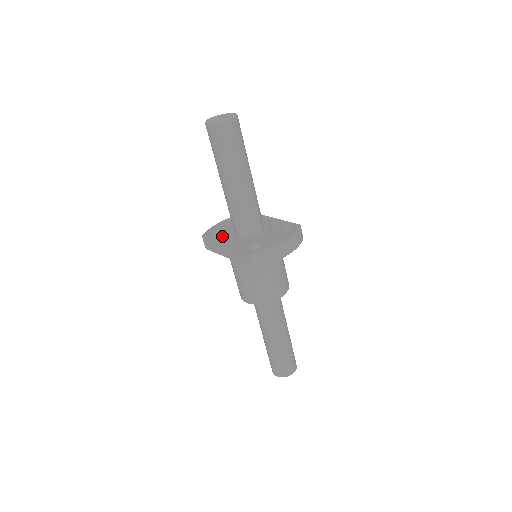
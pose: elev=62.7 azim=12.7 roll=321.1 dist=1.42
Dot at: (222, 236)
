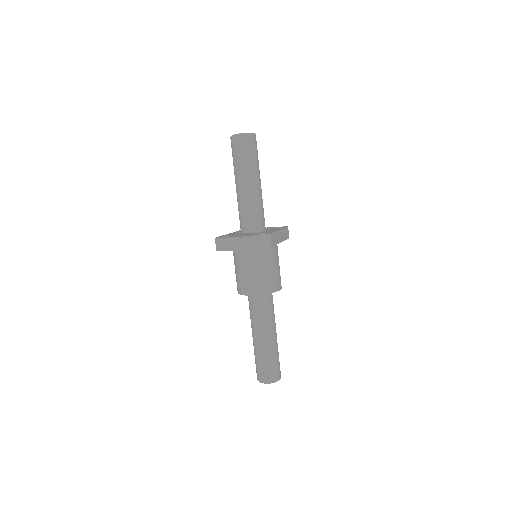
Dot at: occluded
